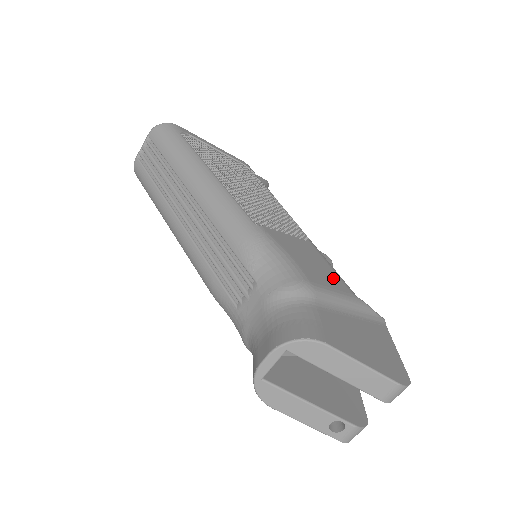
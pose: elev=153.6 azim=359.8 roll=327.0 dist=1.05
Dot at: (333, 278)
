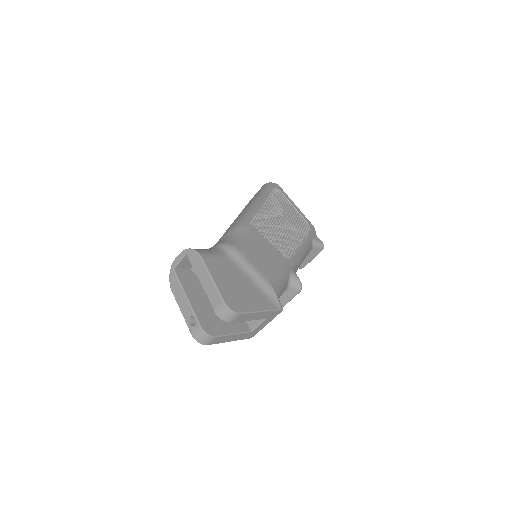
Dot at: (267, 268)
